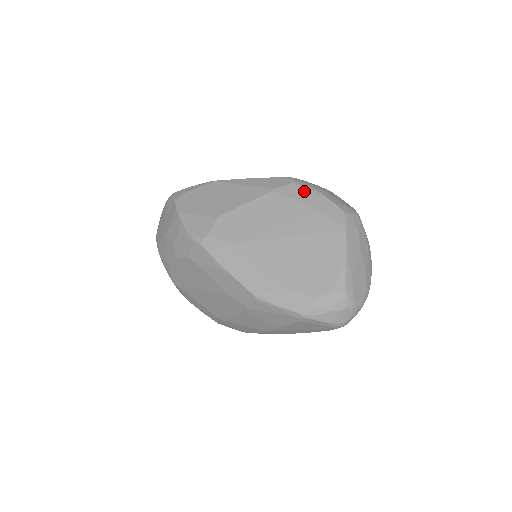
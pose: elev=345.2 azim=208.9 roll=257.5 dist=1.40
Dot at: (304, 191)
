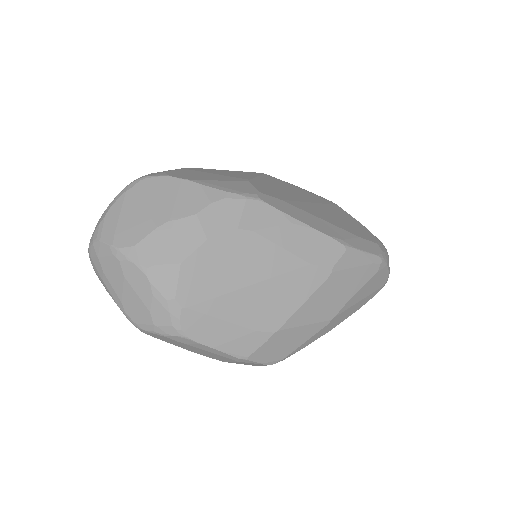
Dot at: occluded
